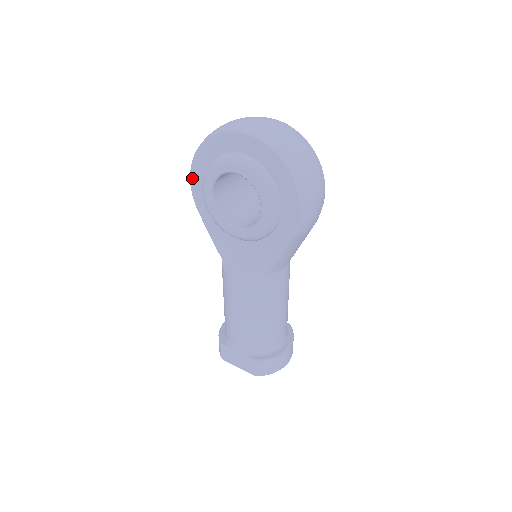
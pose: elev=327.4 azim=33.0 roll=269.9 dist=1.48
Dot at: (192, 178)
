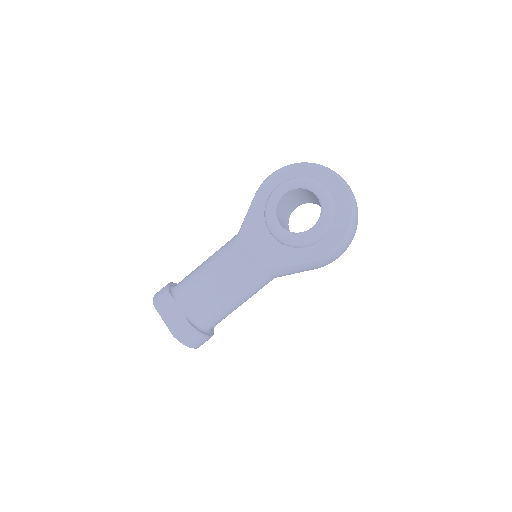
Dot at: (275, 174)
